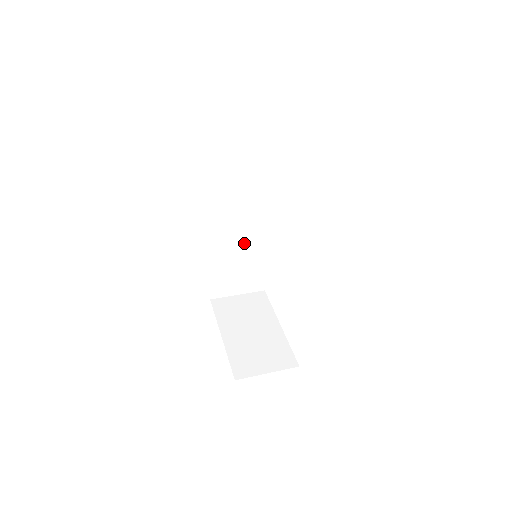
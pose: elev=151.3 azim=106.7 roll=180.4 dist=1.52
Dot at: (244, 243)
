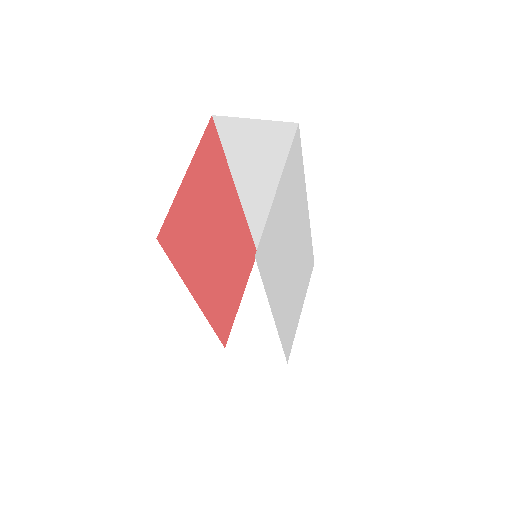
Dot at: occluded
